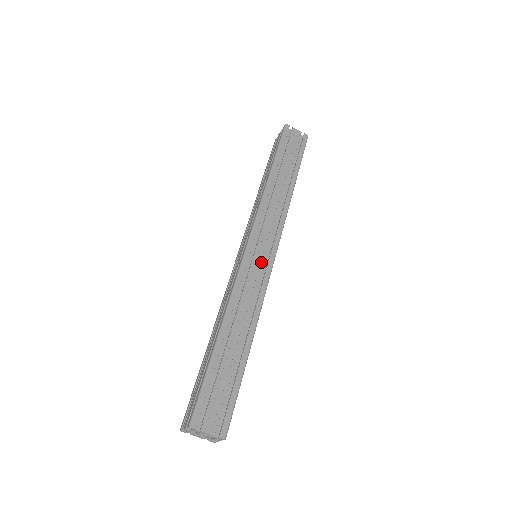
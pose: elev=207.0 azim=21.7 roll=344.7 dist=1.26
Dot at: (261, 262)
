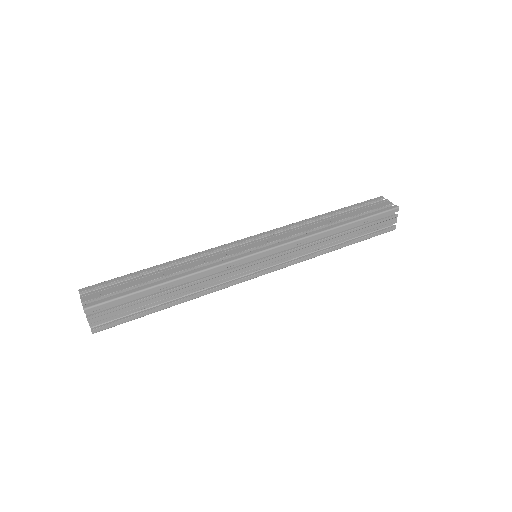
Dot at: (244, 249)
